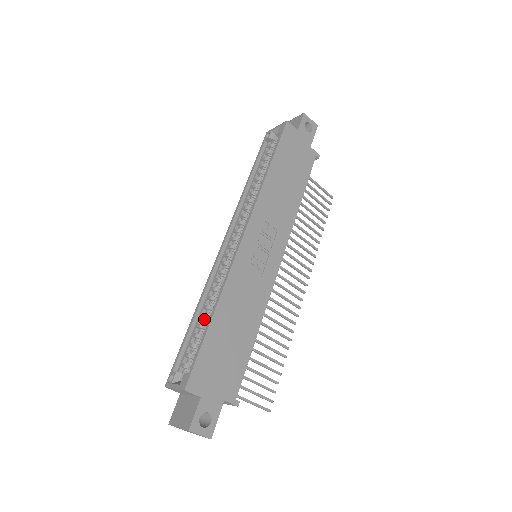
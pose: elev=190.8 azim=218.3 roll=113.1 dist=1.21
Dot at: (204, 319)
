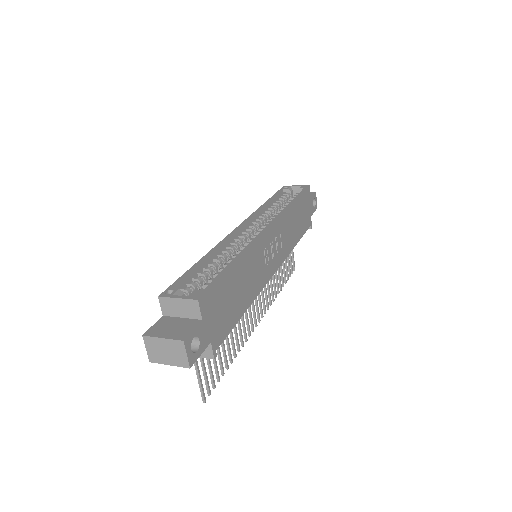
Dot at: (213, 266)
